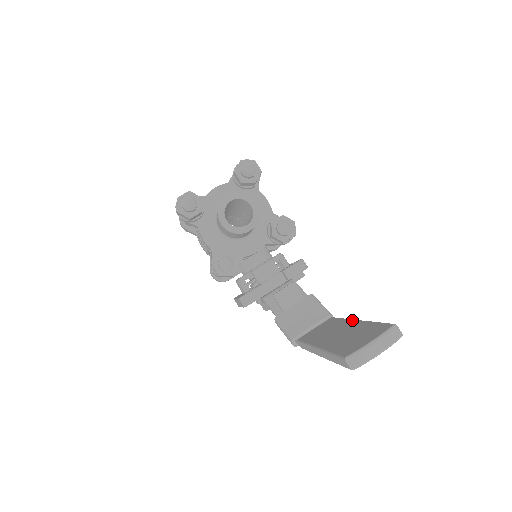
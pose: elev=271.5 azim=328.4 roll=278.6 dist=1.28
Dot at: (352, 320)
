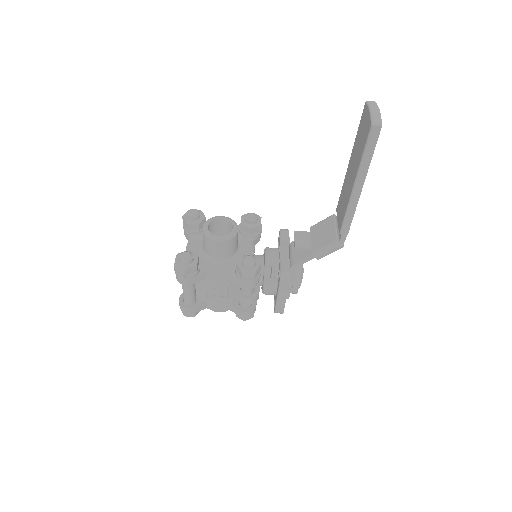
Dot at: (347, 168)
